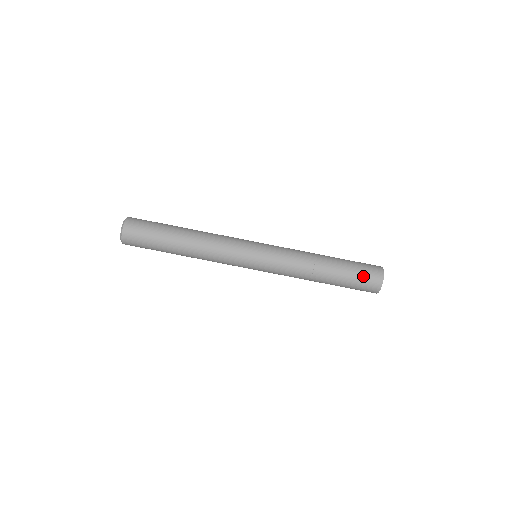
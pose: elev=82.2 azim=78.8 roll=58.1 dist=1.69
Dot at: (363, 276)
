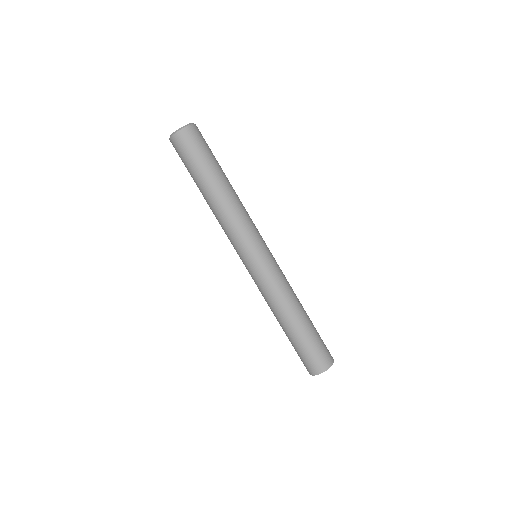
Dot at: (320, 350)
